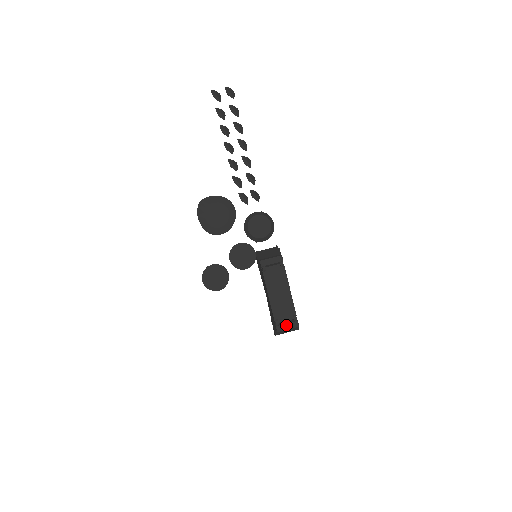
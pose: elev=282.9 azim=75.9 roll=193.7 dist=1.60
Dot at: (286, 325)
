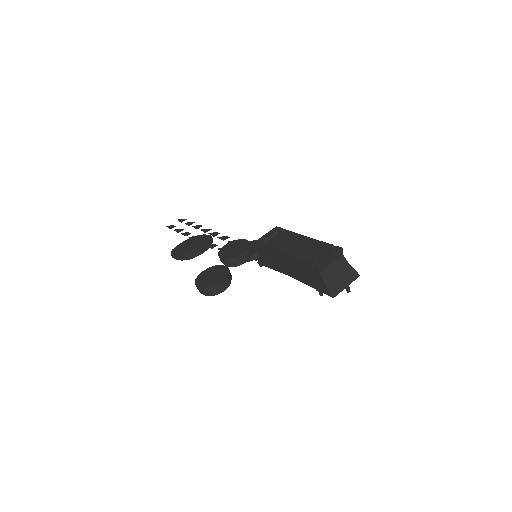
Dot at: (325, 256)
